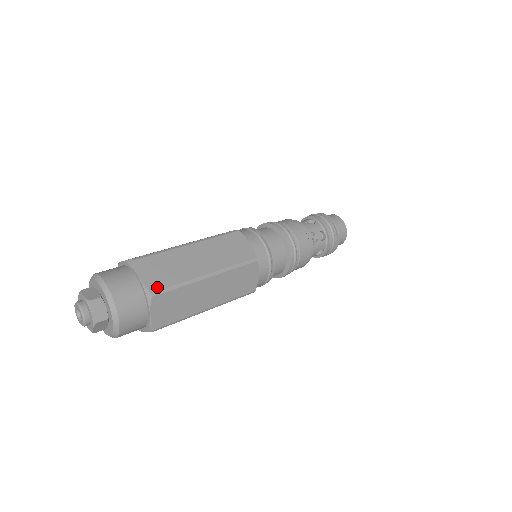
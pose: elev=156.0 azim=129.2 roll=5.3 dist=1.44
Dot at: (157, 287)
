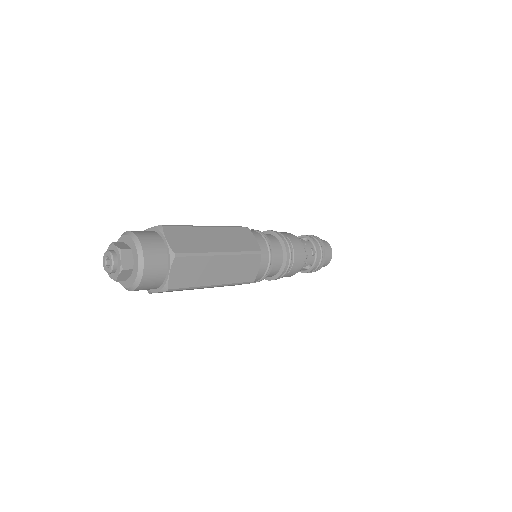
Dot at: occluded
